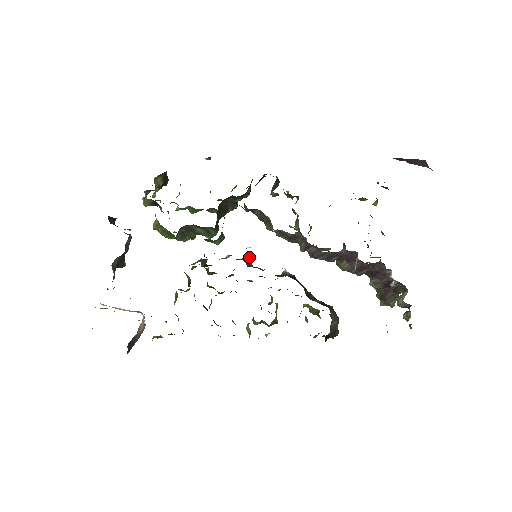
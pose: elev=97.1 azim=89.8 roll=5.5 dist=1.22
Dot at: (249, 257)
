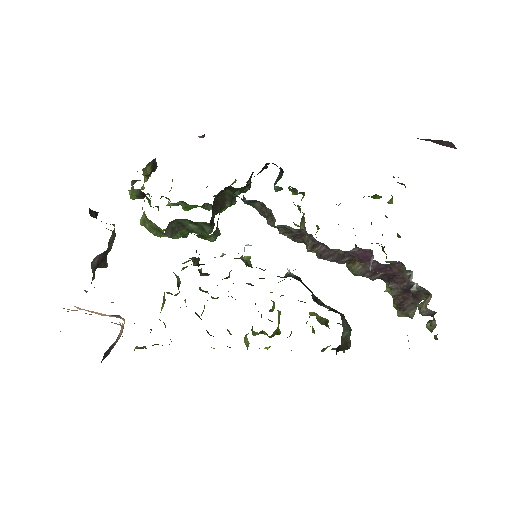
Dot at: (248, 256)
